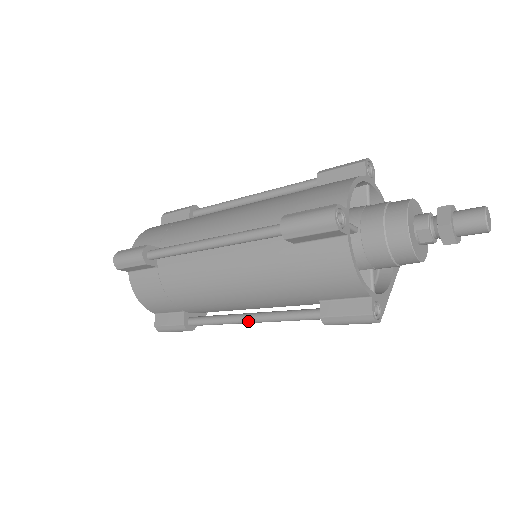
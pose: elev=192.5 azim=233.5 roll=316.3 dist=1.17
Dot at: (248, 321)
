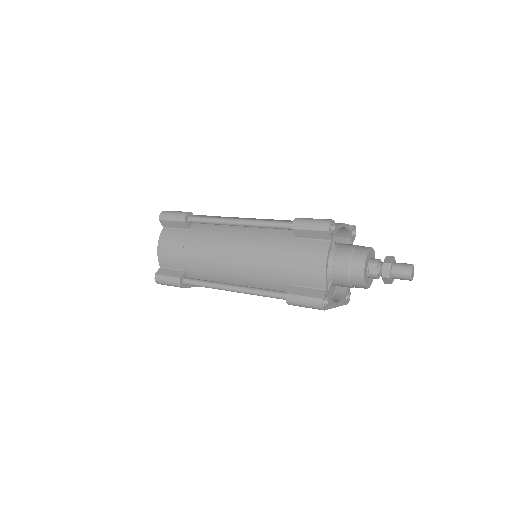
Dot at: (231, 288)
